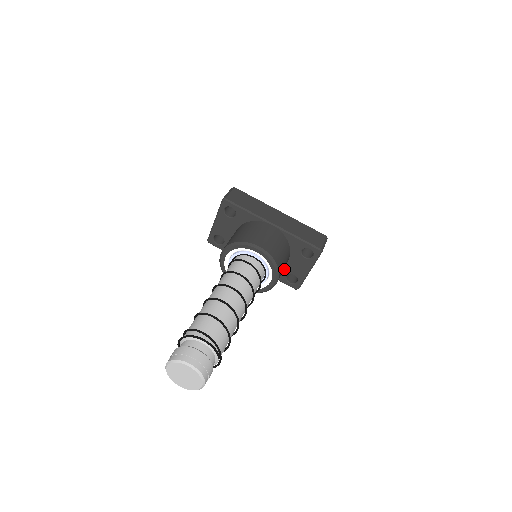
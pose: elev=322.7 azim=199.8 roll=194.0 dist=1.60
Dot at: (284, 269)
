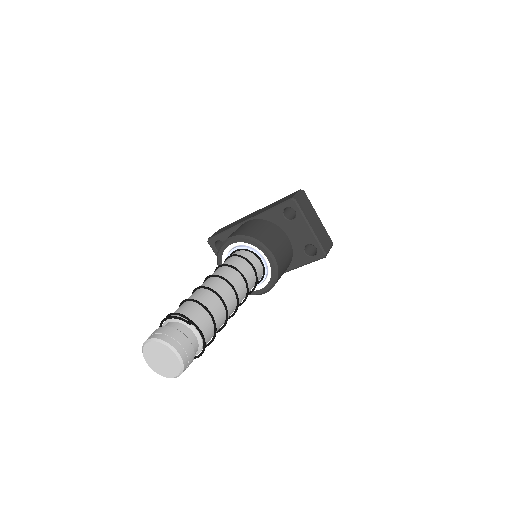
Dot at: (296, 249)
